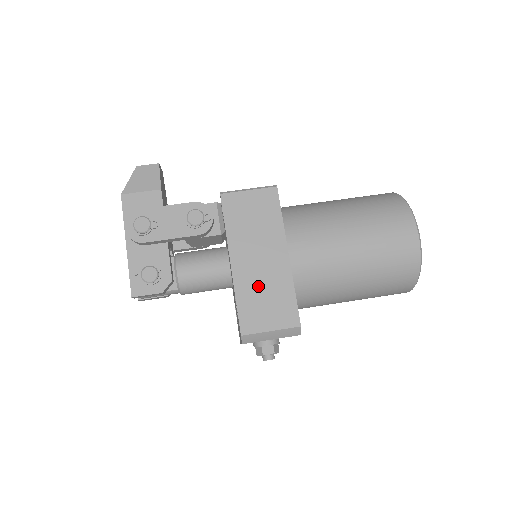
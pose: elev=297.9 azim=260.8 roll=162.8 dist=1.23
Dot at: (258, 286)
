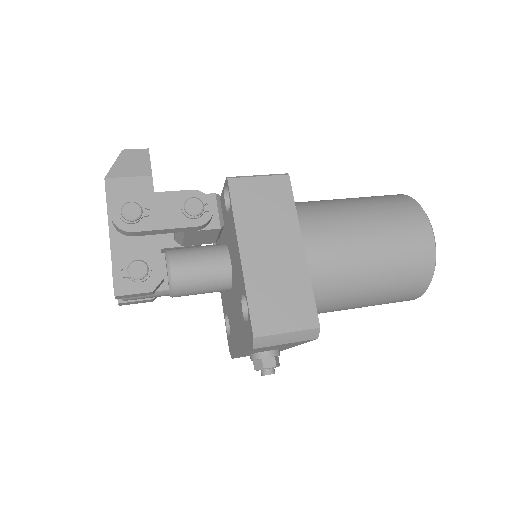
Dot at: (271, 281)
